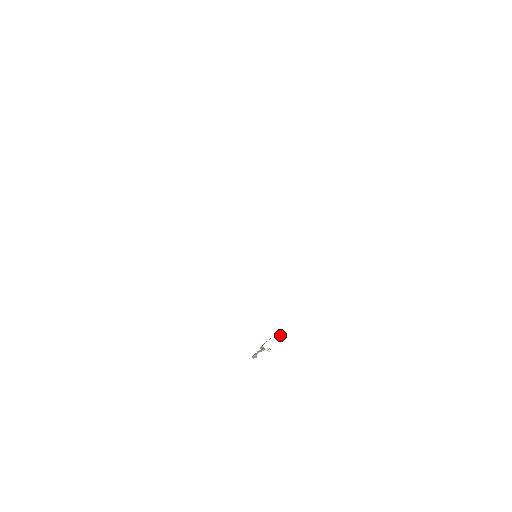
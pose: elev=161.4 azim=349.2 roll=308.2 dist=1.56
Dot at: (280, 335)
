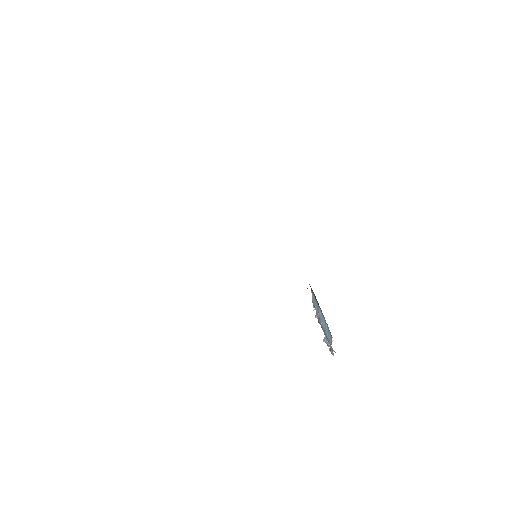
Dot at: occluded
